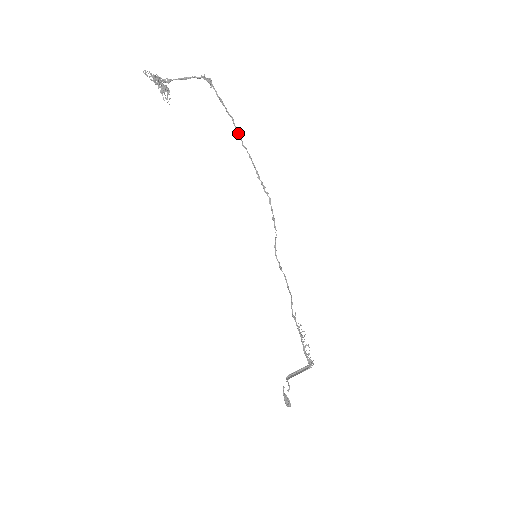
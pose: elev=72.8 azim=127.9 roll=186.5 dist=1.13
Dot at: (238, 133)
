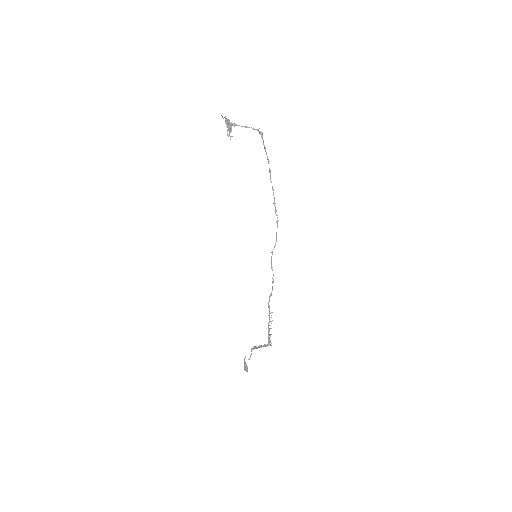
Dot at: (270, 172)
